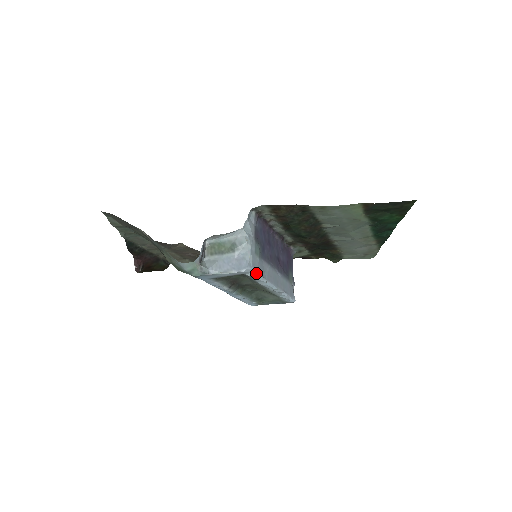
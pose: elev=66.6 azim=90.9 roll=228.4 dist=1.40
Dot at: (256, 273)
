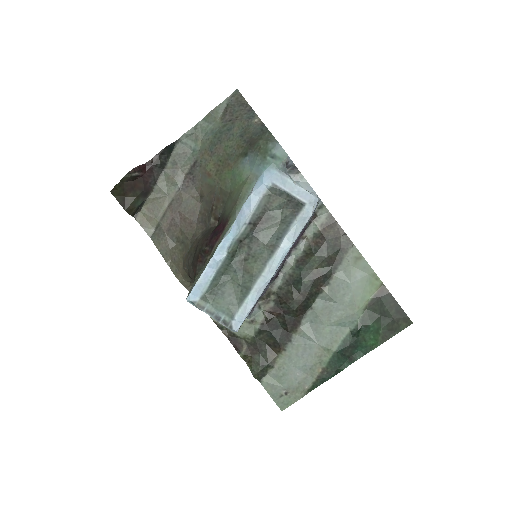
Dot at: (309, 217)
